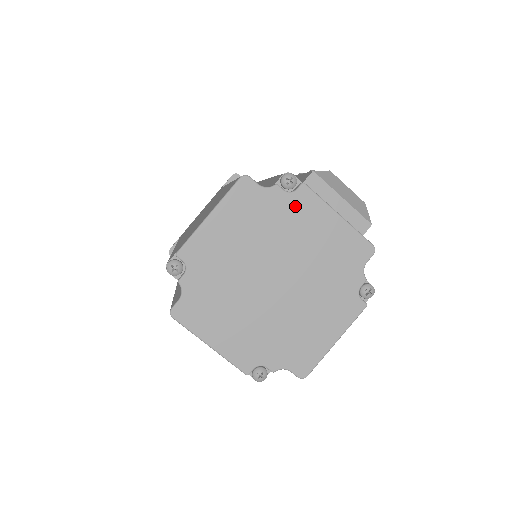
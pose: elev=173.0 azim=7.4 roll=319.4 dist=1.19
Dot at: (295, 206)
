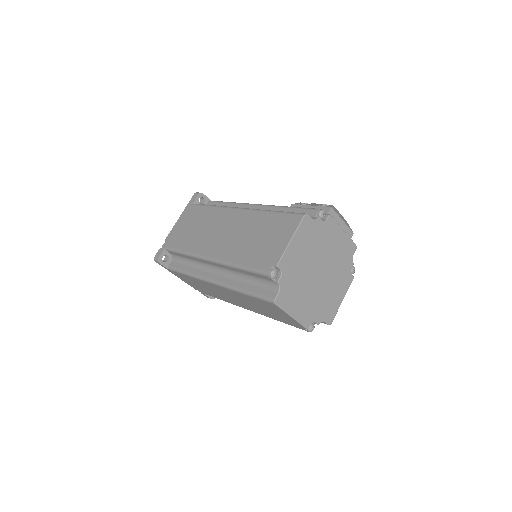
Dot at: (327, 228)
